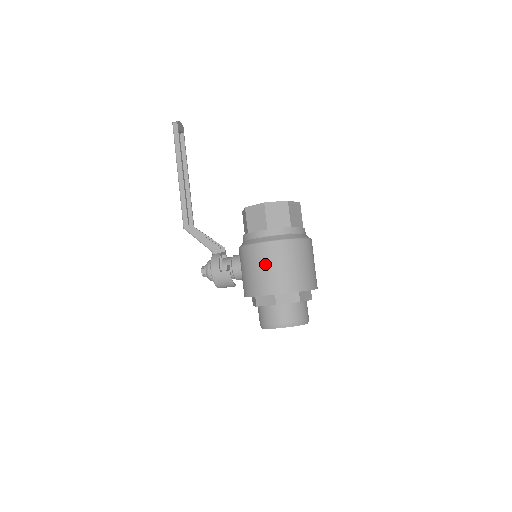
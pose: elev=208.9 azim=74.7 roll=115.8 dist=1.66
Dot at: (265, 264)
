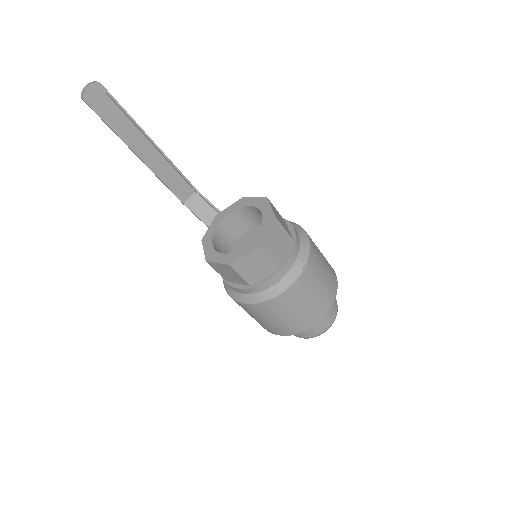
Dot at: occluded
